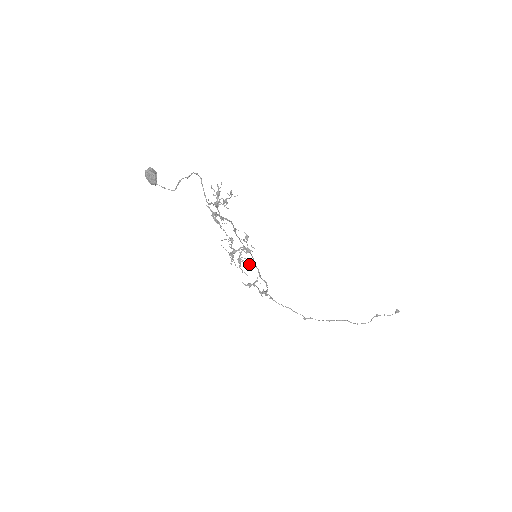
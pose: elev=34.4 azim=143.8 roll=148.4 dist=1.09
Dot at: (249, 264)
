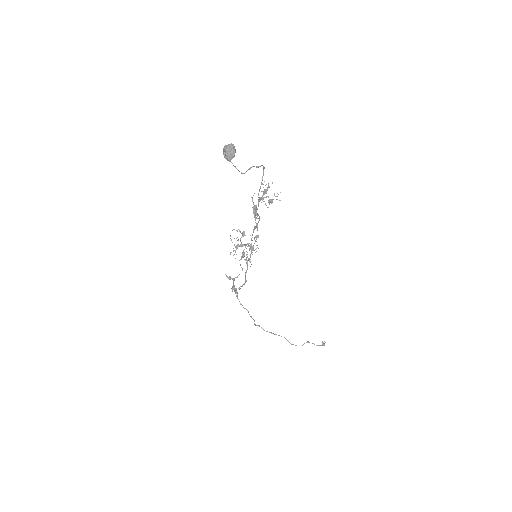
Dot at: (250, 261)
